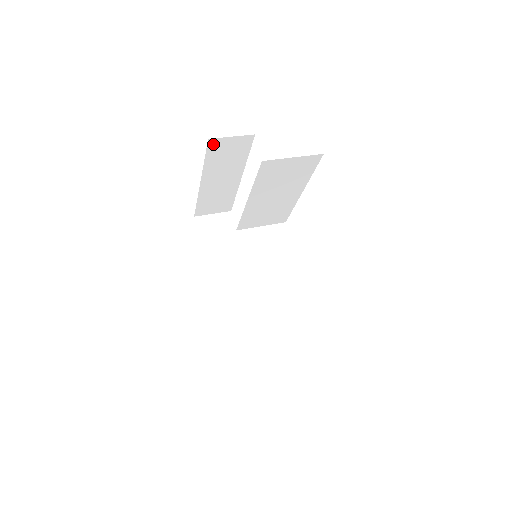
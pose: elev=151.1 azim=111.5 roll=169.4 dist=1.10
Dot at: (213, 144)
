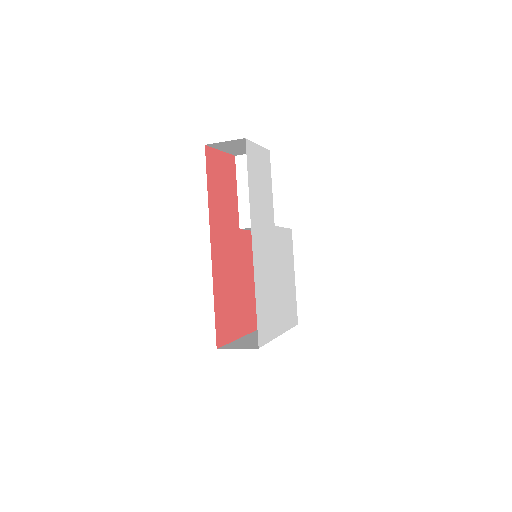
Dot at: occluded
